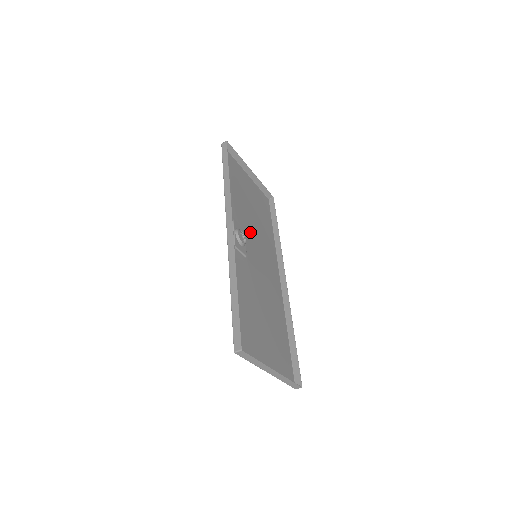
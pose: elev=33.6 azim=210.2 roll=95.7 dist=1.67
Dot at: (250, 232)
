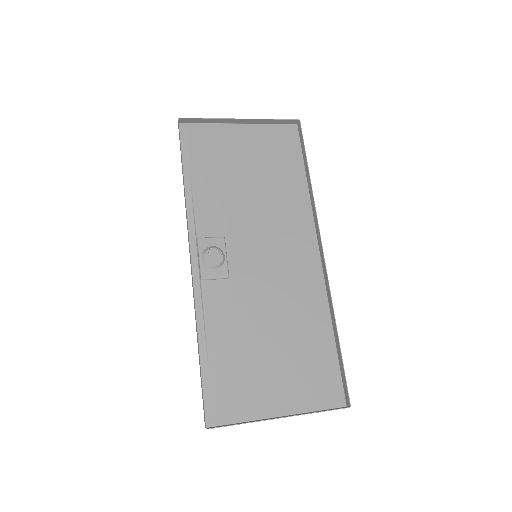
Dot at: (242, 226)
